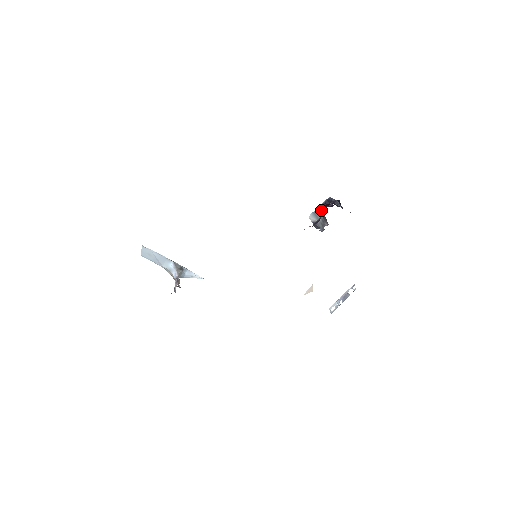
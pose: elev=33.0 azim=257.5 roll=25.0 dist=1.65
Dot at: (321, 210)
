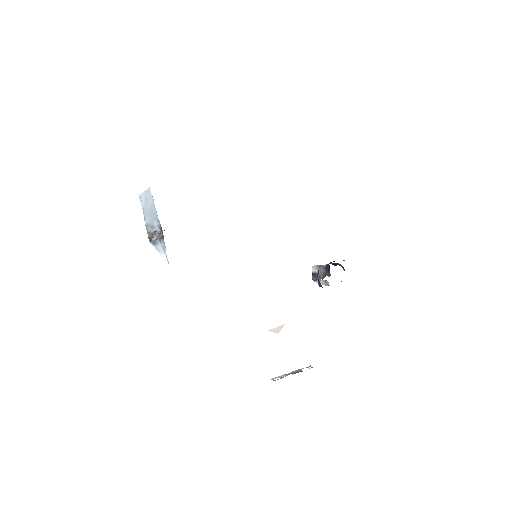
Dot at: (330, 262)
